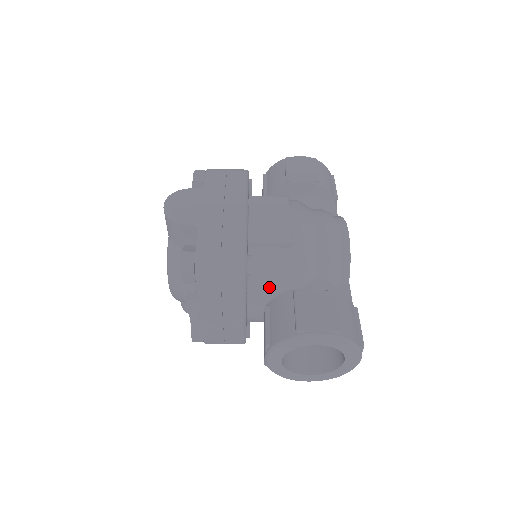
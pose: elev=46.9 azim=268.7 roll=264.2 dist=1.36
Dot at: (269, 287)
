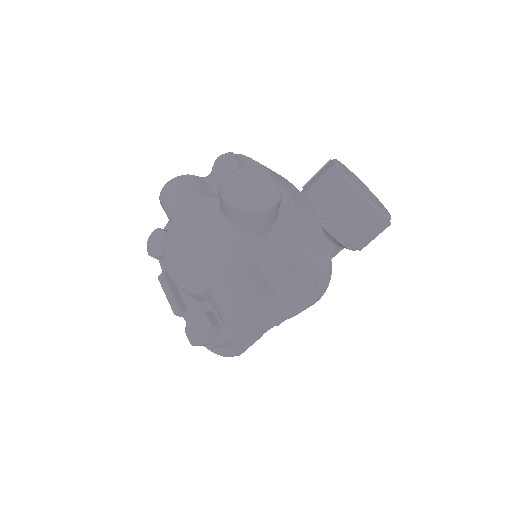
Dot at: occluded
